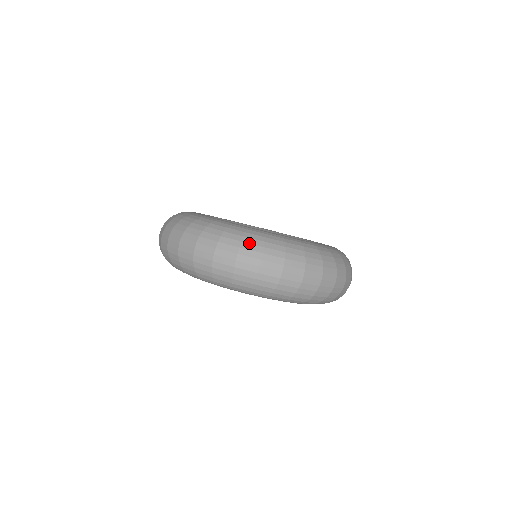
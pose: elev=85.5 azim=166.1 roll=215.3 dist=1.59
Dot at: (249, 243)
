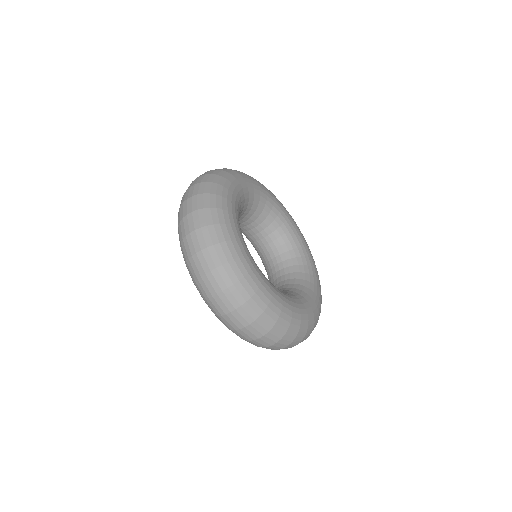
Dot at: (264, 320)
